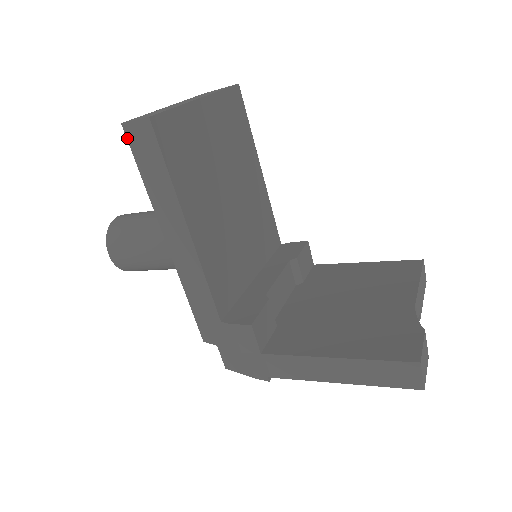
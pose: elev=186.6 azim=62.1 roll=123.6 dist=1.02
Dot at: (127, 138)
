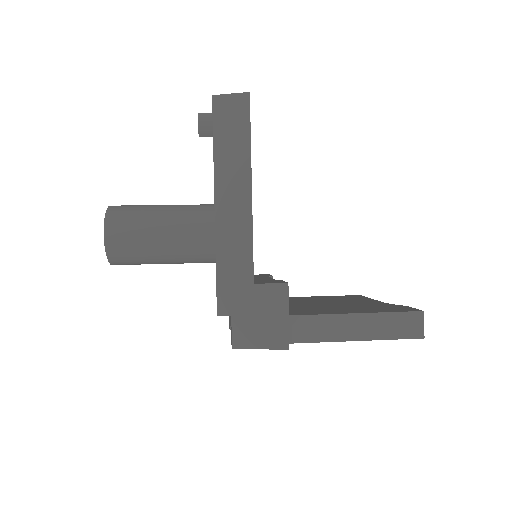
Dot at: (213, 107)
